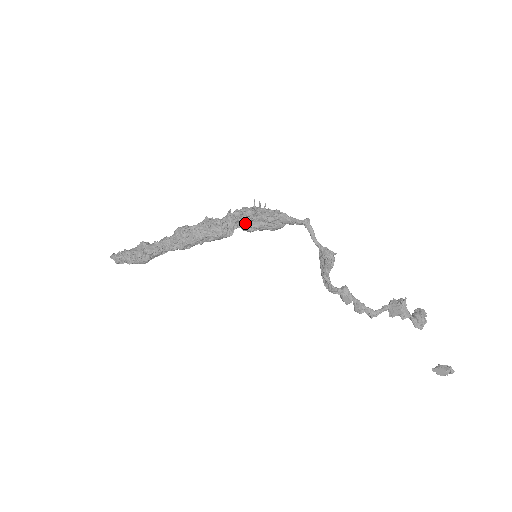
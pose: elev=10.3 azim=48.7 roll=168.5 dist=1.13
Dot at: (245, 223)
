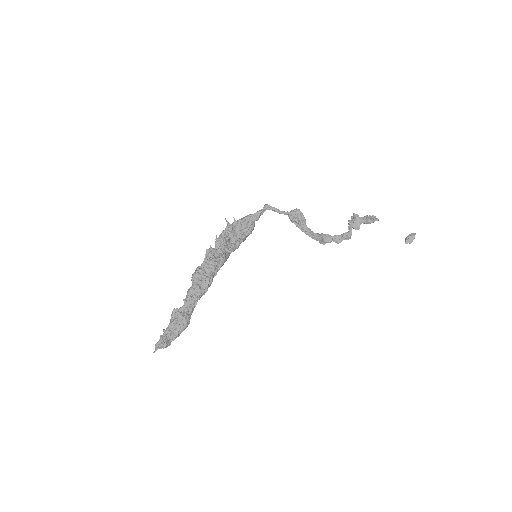
Dot at: (230, 242)
